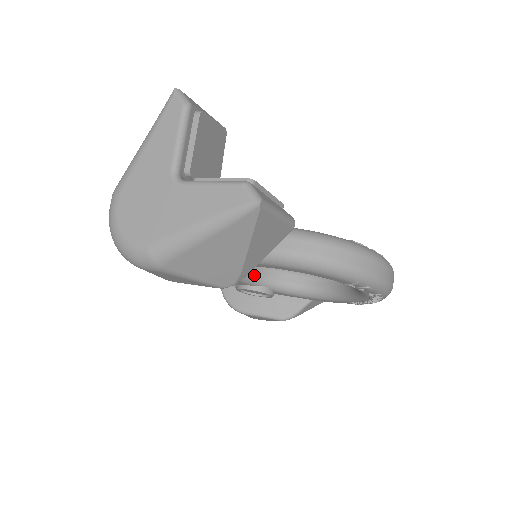
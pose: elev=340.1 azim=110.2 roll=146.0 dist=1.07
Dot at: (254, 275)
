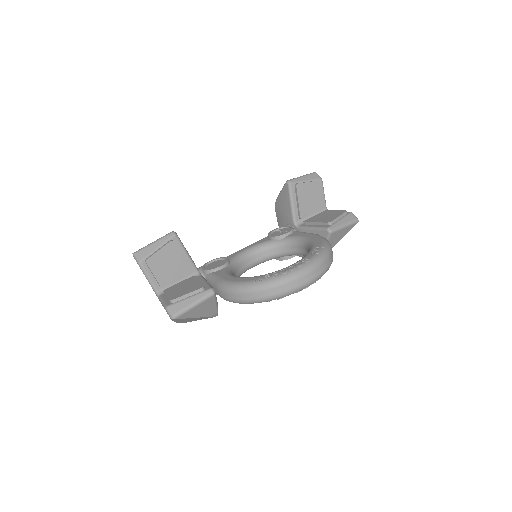
Dot at: (270, 256)
